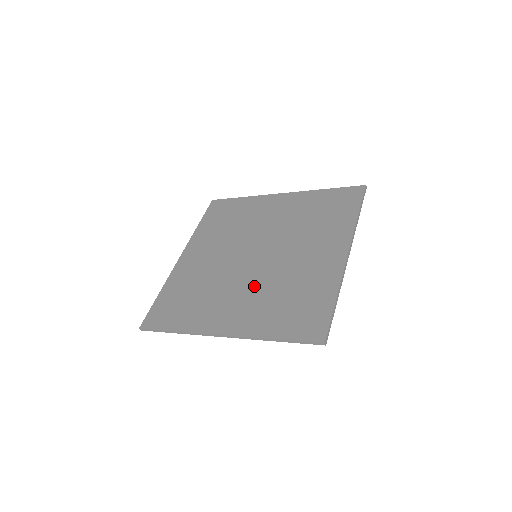
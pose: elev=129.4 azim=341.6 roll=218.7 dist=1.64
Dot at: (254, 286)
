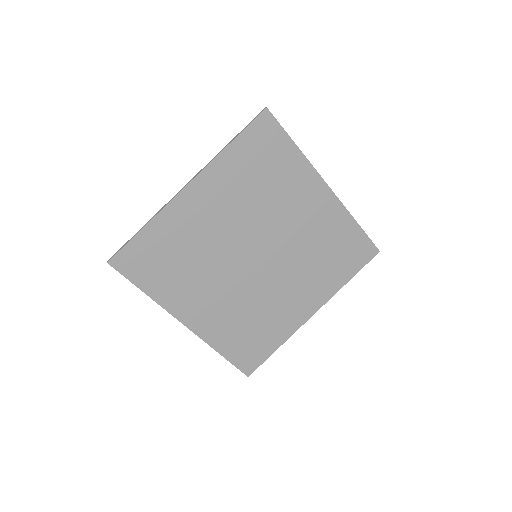
Dot at: (235, 294)
